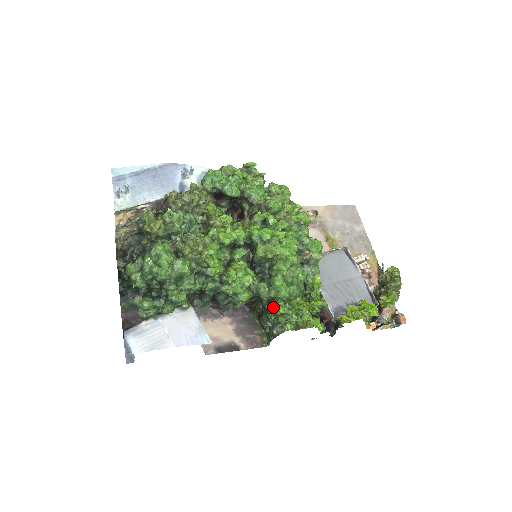
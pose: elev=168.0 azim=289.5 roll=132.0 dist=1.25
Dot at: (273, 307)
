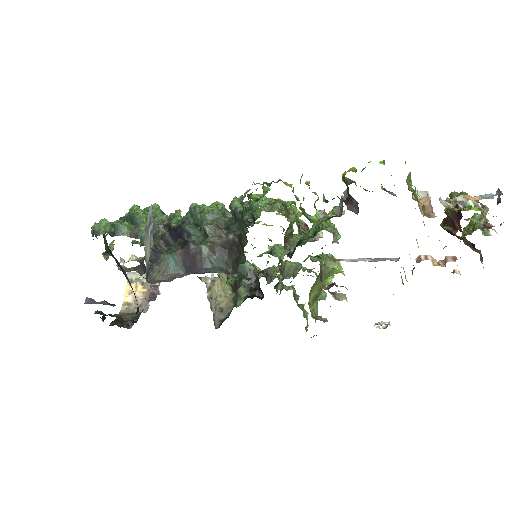
Dot at: occluded
